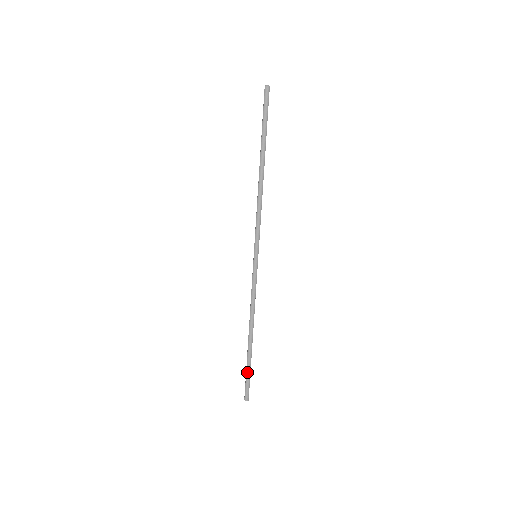
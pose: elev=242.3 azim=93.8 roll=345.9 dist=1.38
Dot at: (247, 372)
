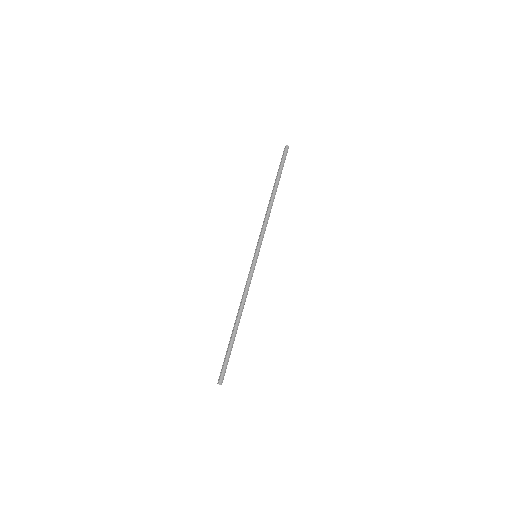
Dot at: (227, 355)
